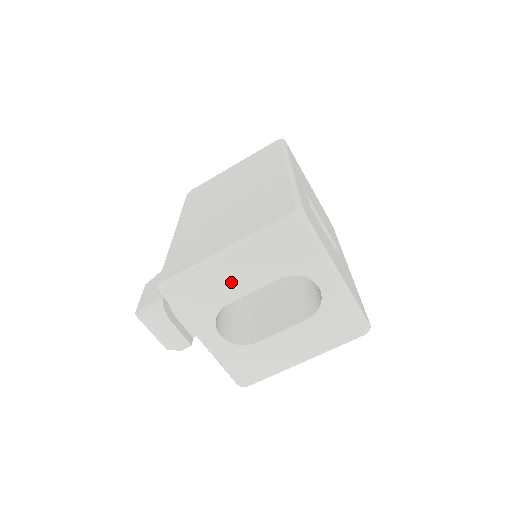
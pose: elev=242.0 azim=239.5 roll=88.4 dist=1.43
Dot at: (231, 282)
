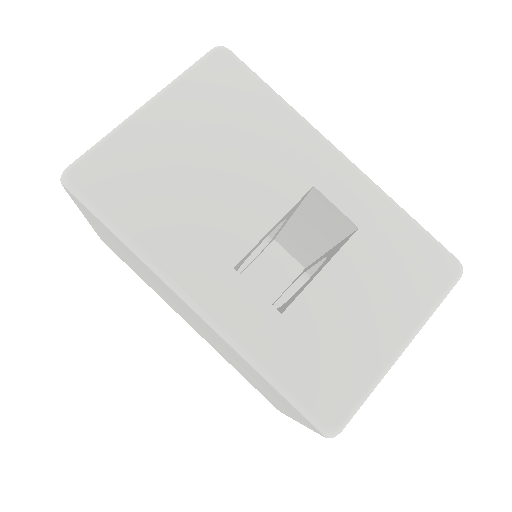
Dot at: occluded
